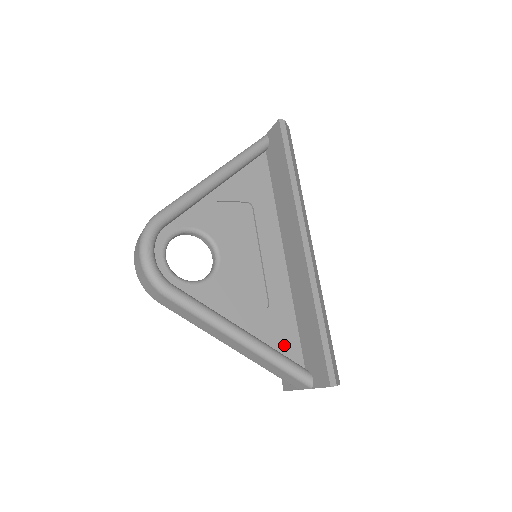
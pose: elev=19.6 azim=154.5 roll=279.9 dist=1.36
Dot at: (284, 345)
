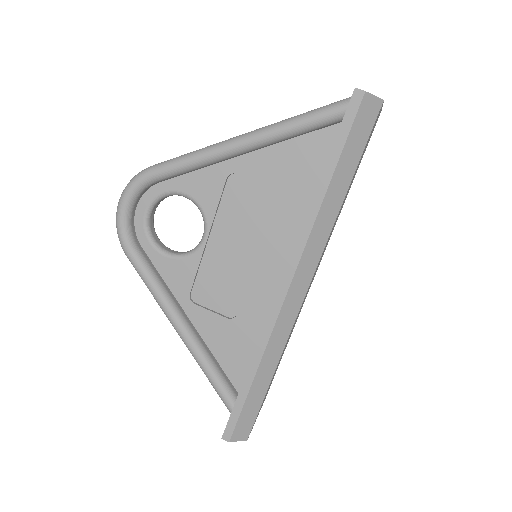
Dot at: (231, 362)
